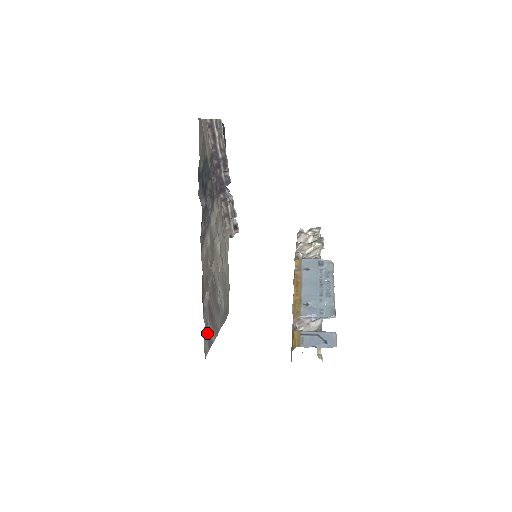
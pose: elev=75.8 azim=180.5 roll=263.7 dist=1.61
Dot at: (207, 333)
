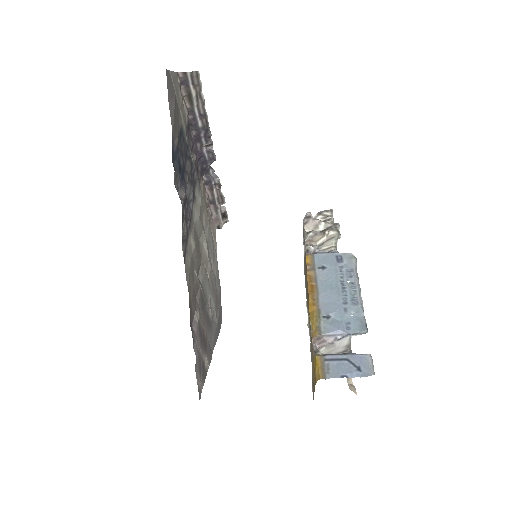
Dot at: (200, 365)
